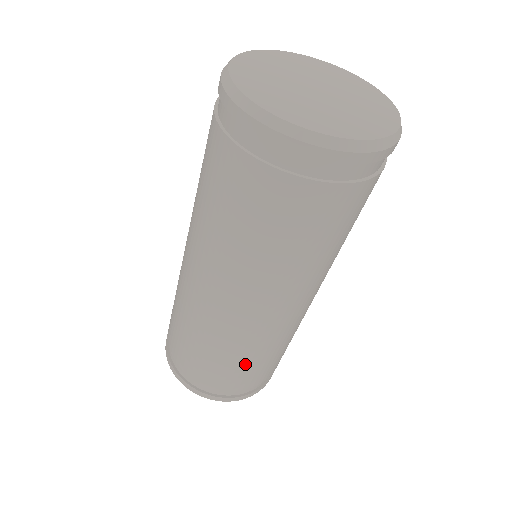
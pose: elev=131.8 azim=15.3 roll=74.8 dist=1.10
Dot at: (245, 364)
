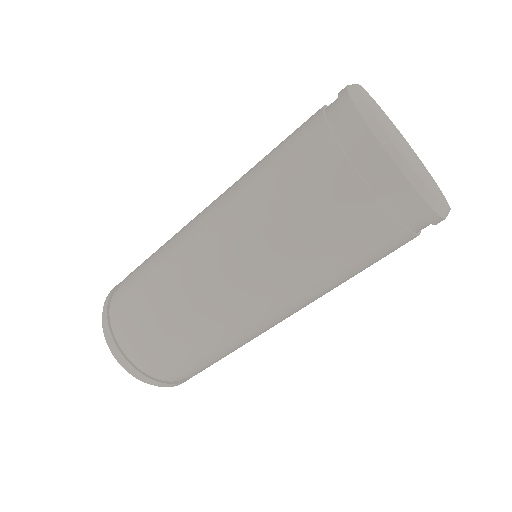
Dot at: (203, 353)
